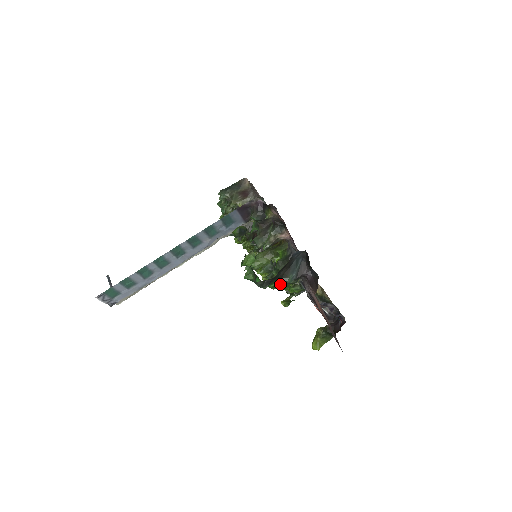
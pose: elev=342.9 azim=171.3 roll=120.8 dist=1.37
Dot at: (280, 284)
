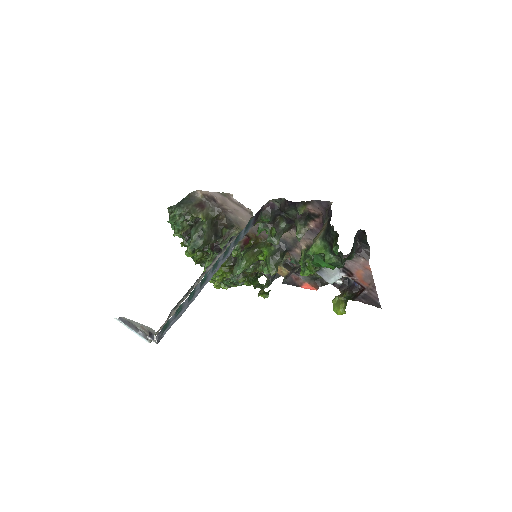
Dot at: occluded
